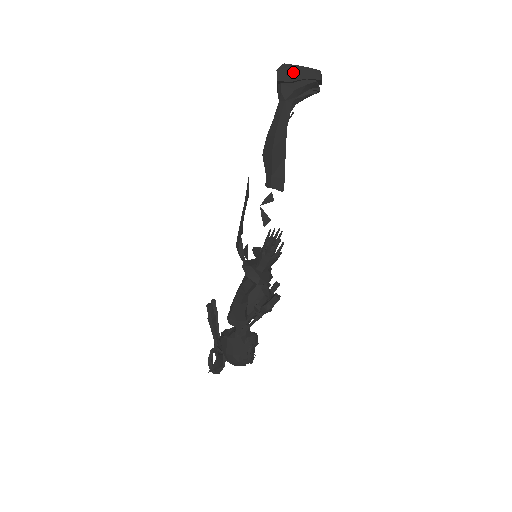
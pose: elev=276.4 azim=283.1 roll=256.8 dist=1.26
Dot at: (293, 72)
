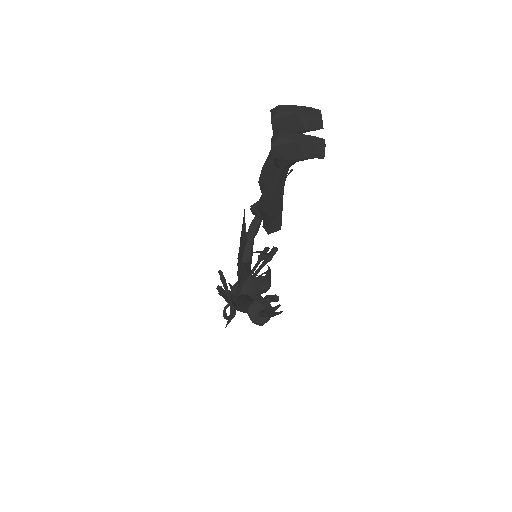
Dot at: (291, 149)
